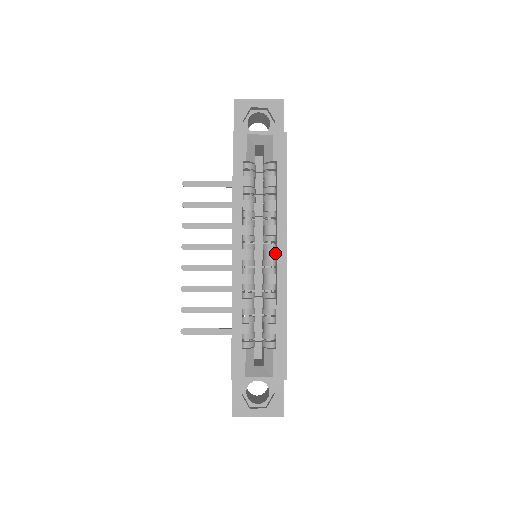
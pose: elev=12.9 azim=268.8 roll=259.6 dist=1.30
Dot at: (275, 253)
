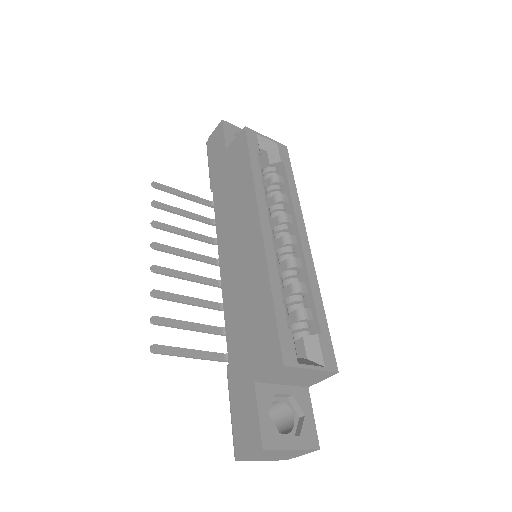
Dot at: (295, 239)
